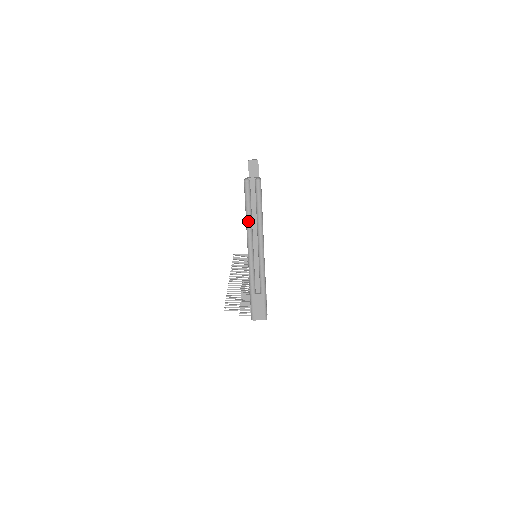
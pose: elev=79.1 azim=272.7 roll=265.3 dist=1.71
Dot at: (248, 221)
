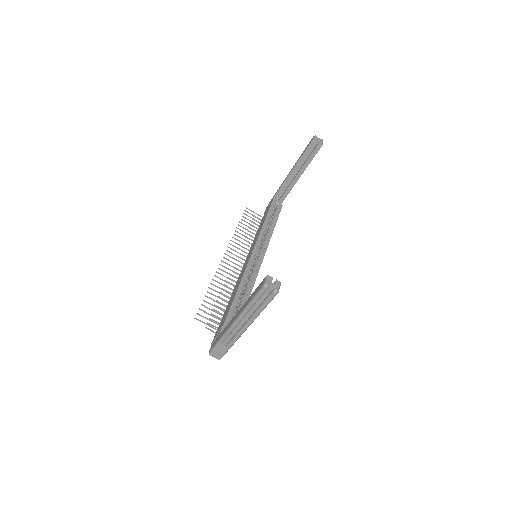
Dot at: (248, 308)
